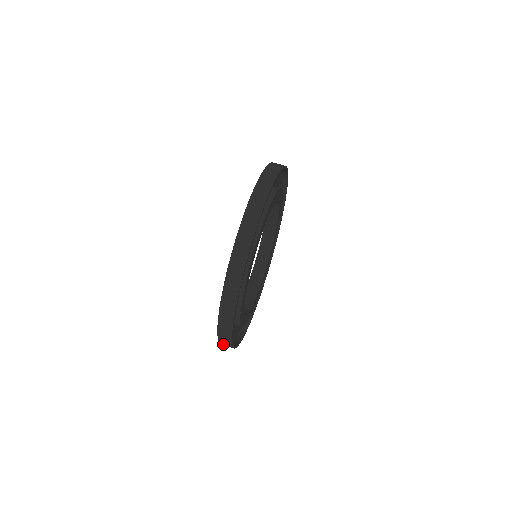
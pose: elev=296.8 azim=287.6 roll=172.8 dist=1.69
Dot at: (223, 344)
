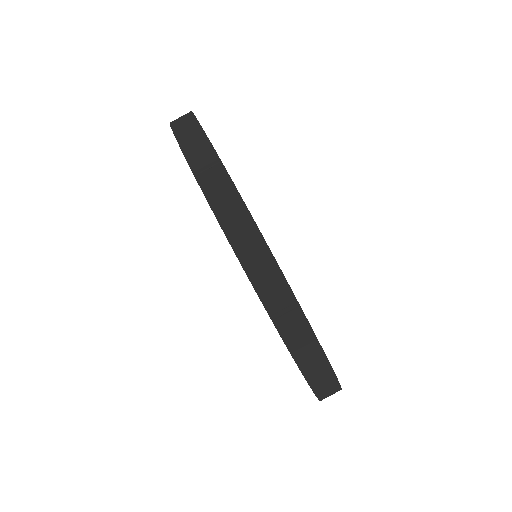
Dot at: (324, 396)
